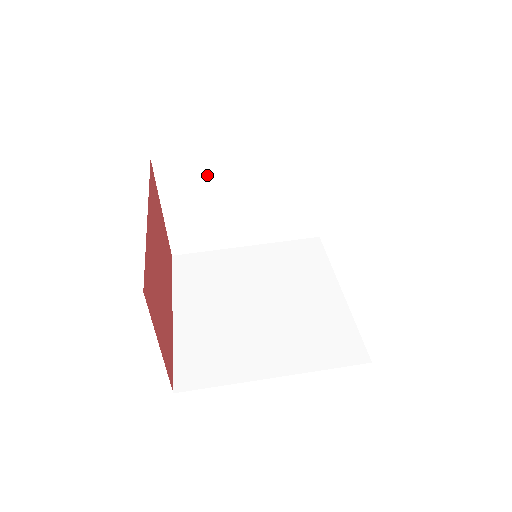
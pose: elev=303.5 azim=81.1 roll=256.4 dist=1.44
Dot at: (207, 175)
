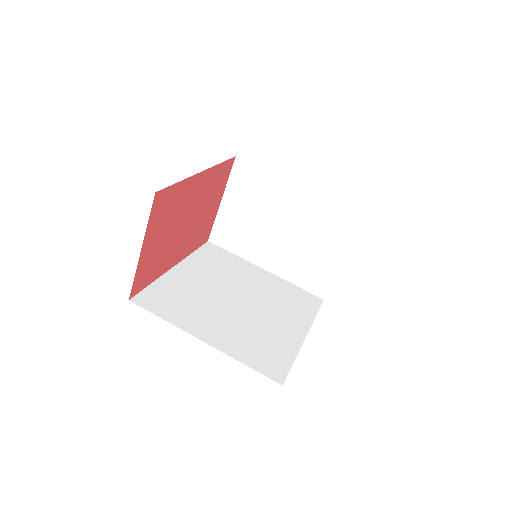
Dot at: (266, 192)
